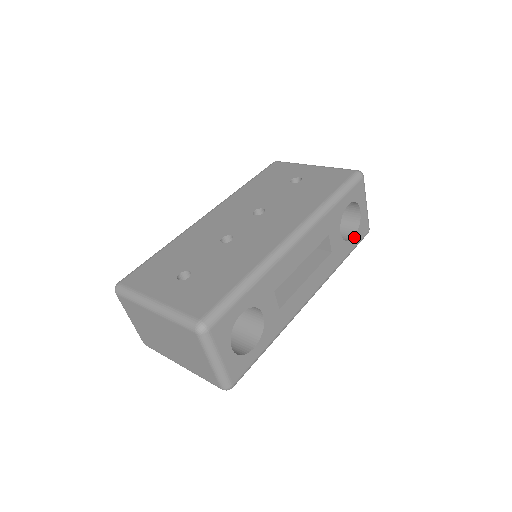
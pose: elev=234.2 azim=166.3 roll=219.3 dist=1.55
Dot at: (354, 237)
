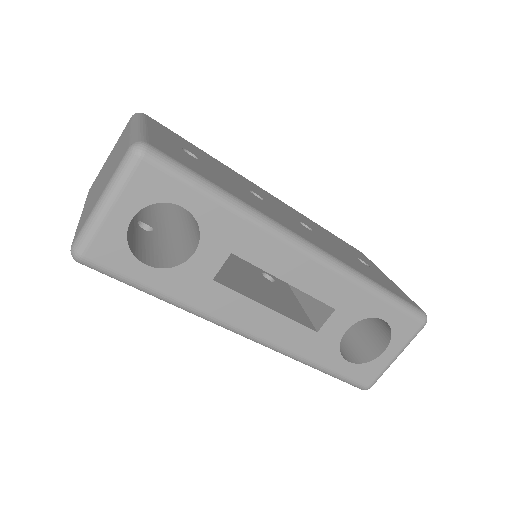
Dot at: (350, 363)
